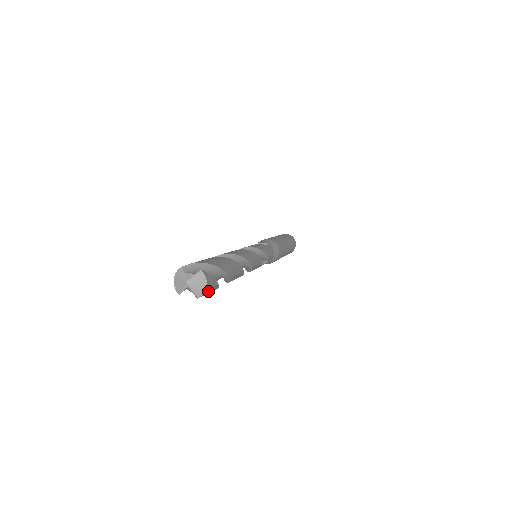
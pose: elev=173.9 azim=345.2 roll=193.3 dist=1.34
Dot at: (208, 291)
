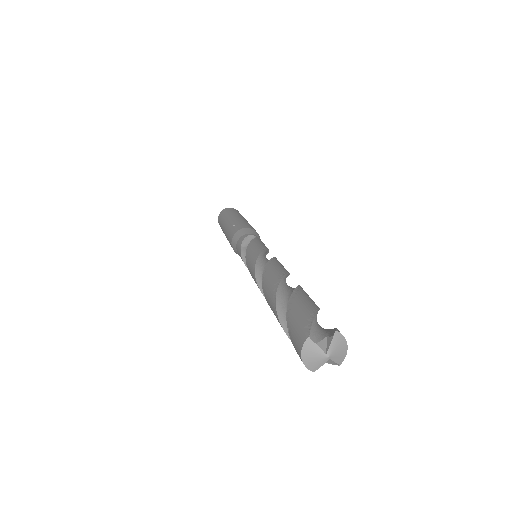
Dot at: occluded
